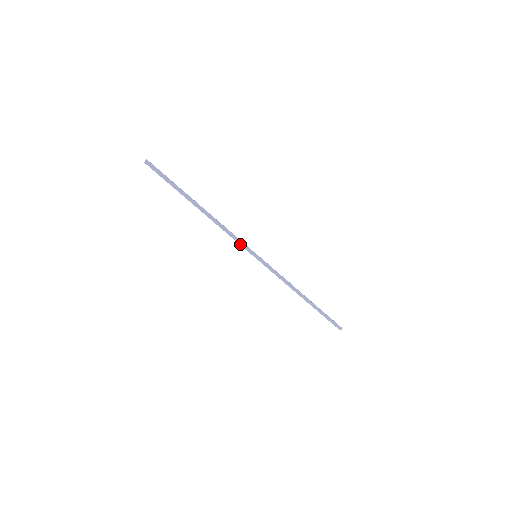
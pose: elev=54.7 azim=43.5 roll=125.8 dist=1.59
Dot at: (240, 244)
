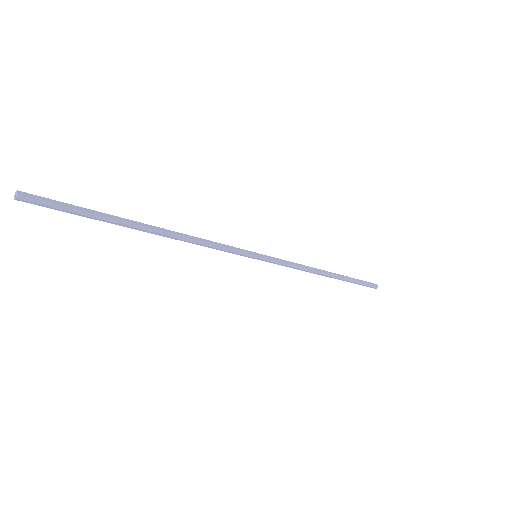
Dot at: (229, 252)
